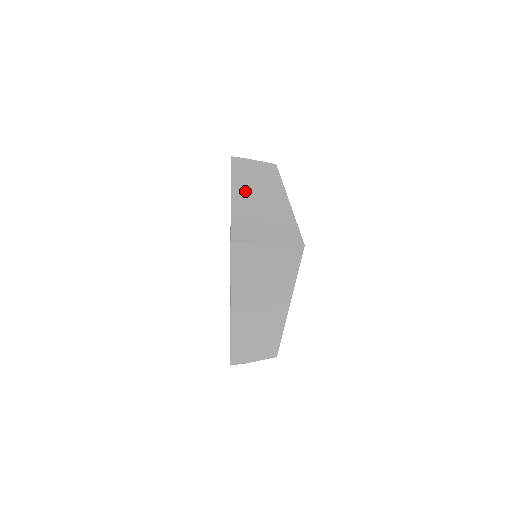
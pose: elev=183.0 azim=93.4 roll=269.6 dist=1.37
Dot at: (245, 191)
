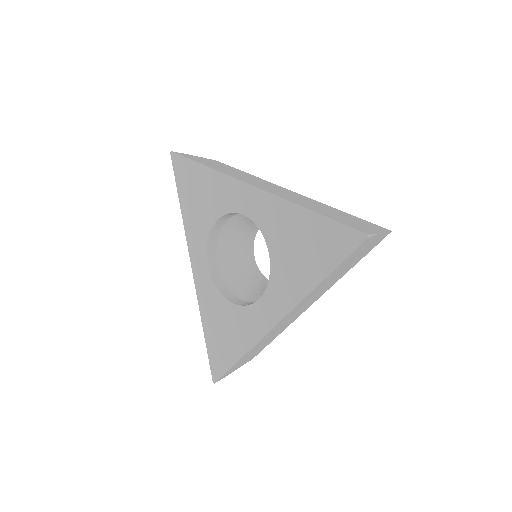
Dot at: (264, 187)
